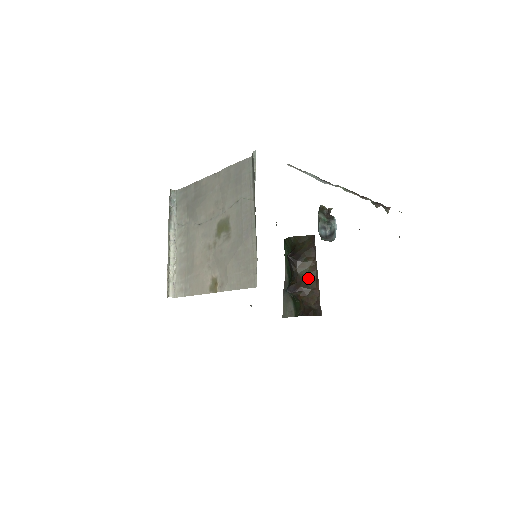
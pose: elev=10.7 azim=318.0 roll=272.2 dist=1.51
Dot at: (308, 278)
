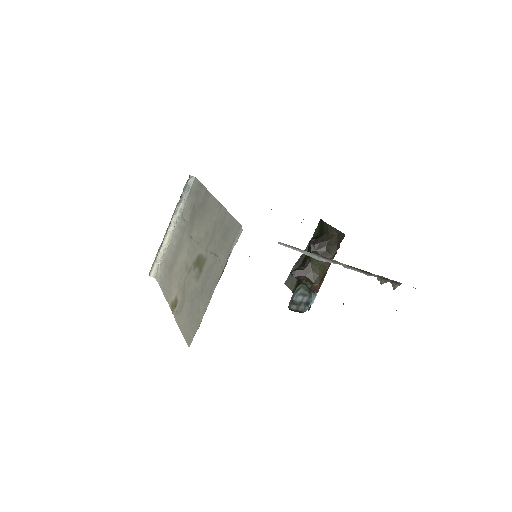
Dot at: (317, 271)
